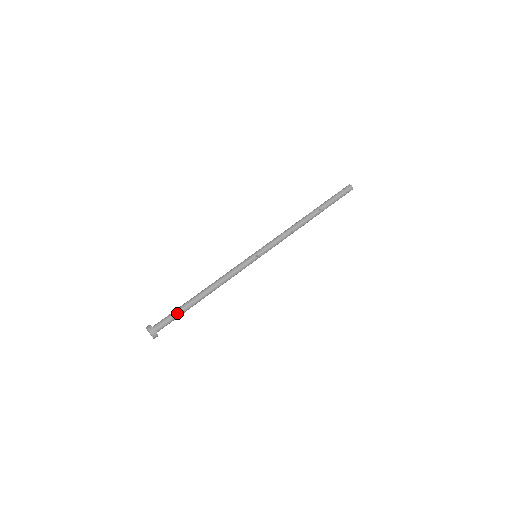
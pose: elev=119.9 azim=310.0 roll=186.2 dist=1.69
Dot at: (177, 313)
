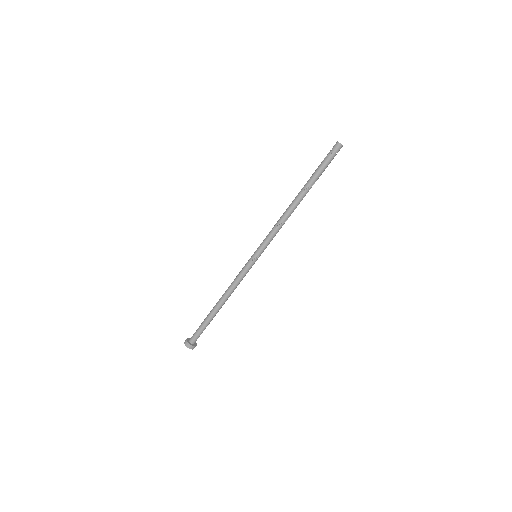
Dot at: (204, 327)
